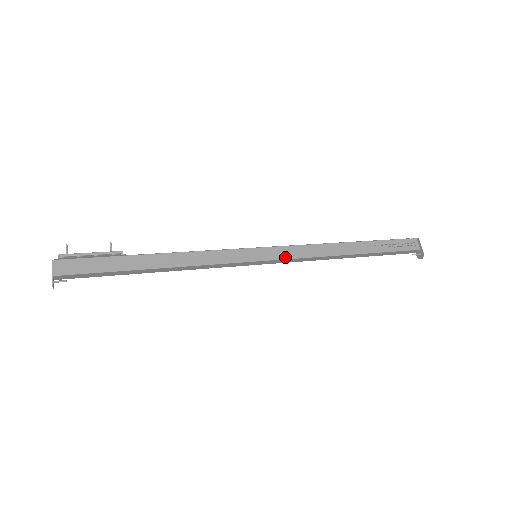
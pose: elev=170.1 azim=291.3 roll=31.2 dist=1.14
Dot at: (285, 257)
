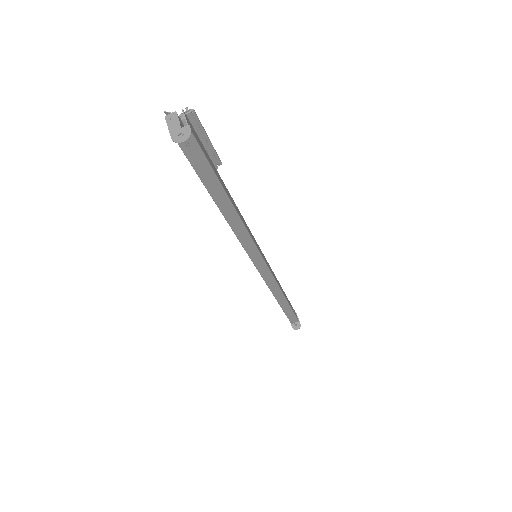
Dot at: (270, 270)
